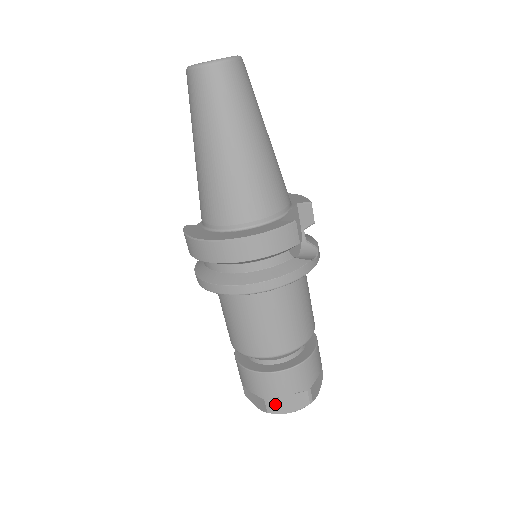
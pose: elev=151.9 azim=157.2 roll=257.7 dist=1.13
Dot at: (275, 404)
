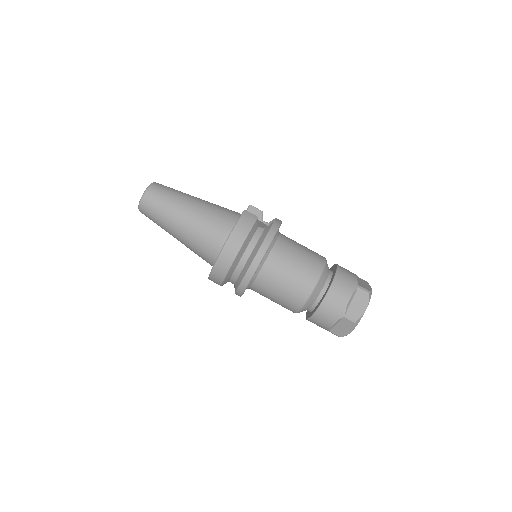
Dot at: (352, 313)
